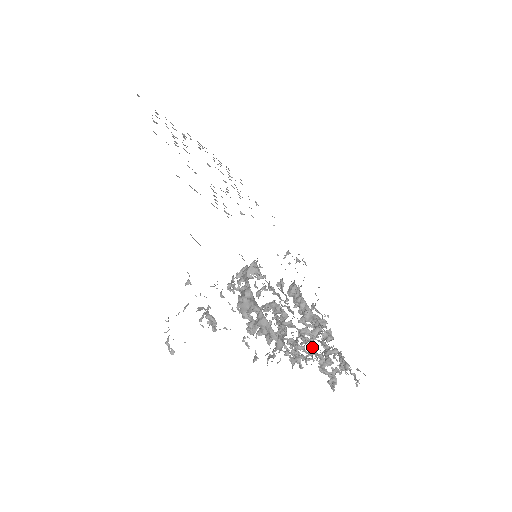
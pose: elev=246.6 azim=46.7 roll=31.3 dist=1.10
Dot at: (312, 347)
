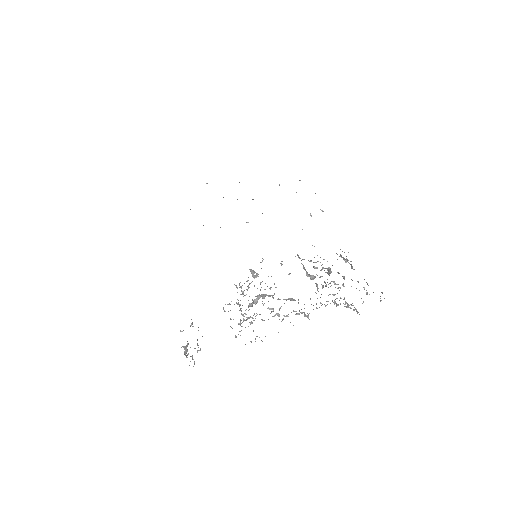
Dot at: occluded
